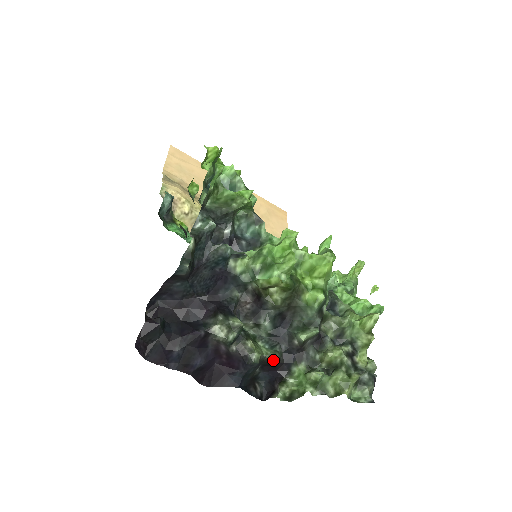
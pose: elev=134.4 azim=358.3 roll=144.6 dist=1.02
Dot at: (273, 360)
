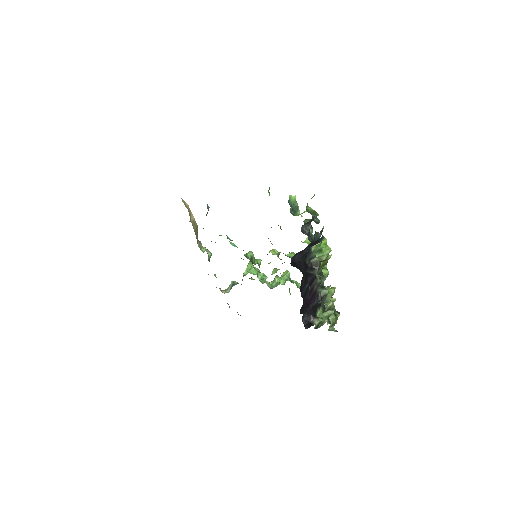
Dot at: (320, 302)
